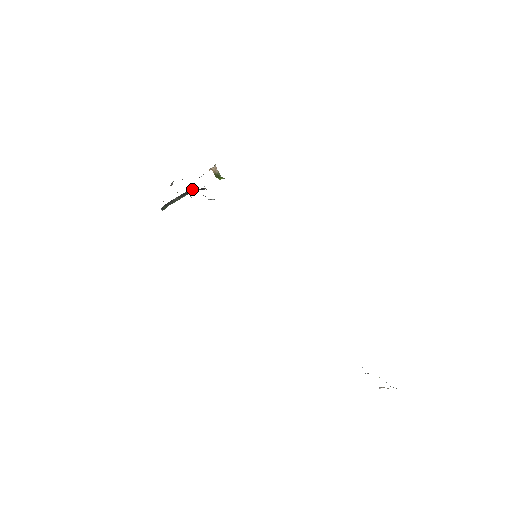
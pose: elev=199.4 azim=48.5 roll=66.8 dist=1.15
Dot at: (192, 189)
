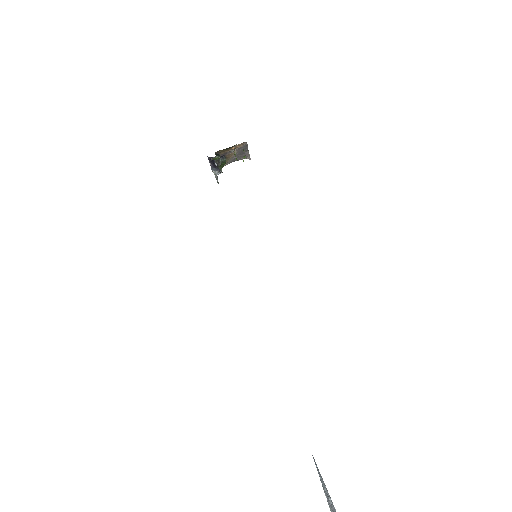
Dot at: (221, 159)
